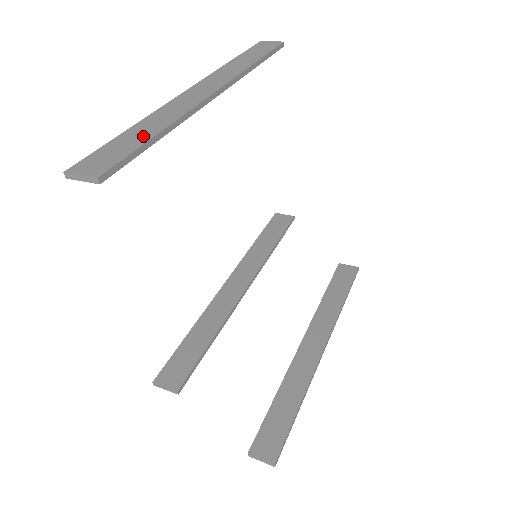
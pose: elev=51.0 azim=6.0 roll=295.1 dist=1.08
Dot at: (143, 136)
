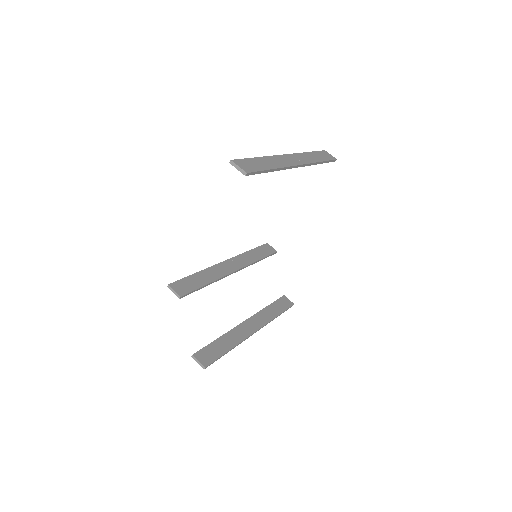
Dot at: (266, 166)
